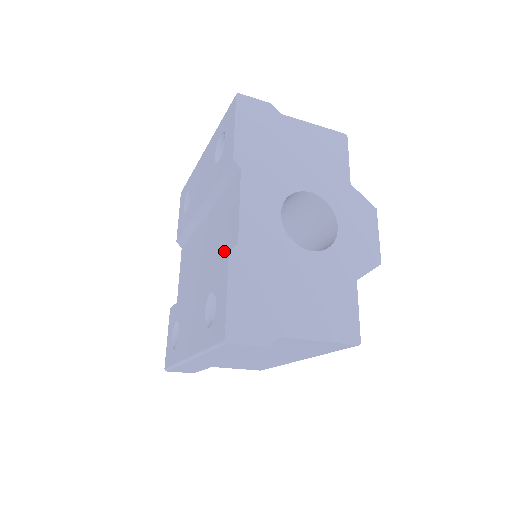
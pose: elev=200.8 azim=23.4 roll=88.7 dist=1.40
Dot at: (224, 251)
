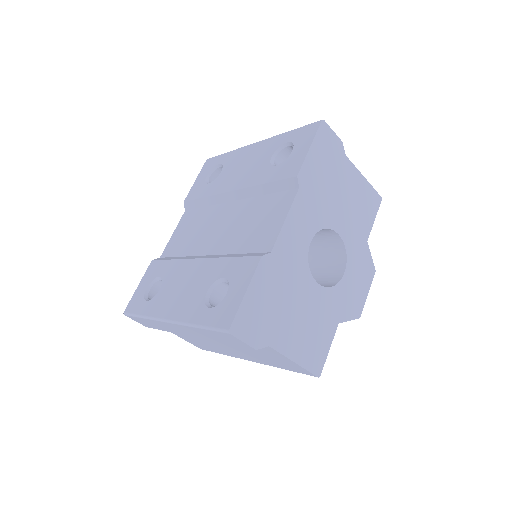
Dot at: (249, 248)
